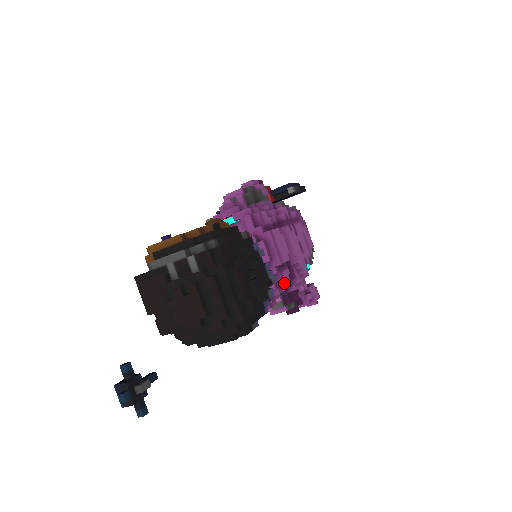
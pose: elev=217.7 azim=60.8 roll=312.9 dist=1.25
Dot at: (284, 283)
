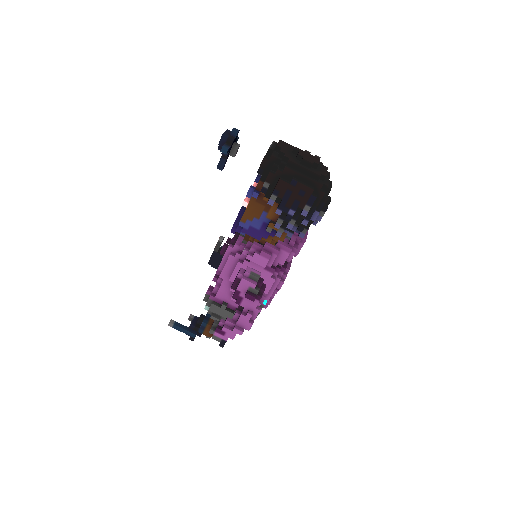
Dot at: occluded
